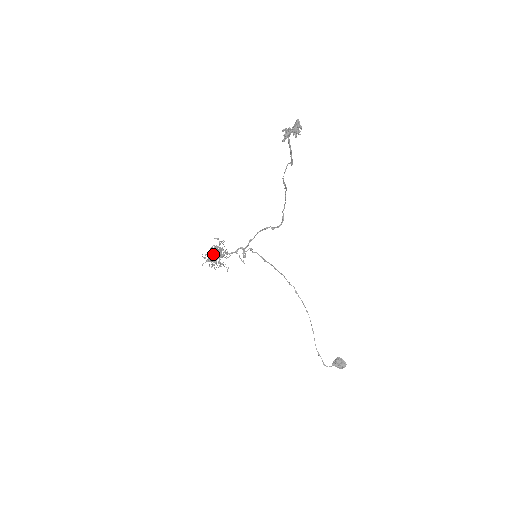
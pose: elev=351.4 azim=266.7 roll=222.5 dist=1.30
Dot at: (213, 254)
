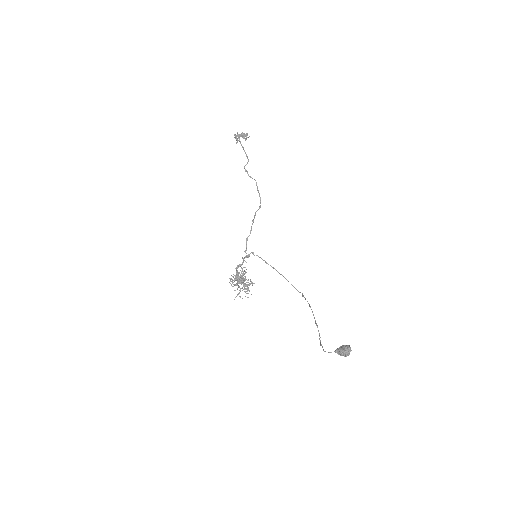
Dot at: (237, 279)
